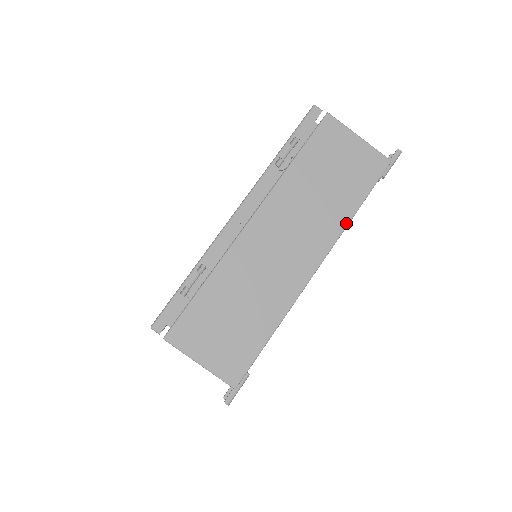
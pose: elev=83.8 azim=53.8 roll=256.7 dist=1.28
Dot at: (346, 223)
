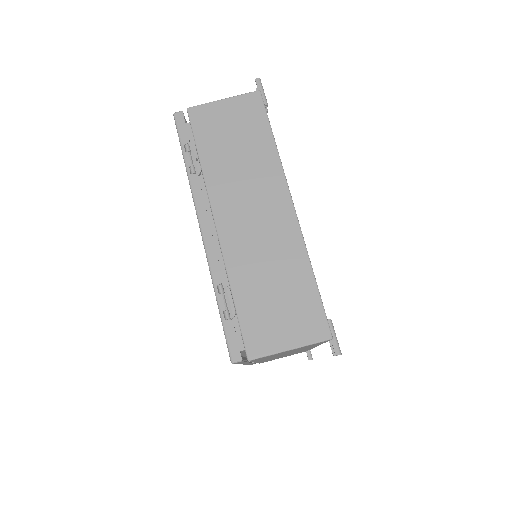
Dot at: (277, 157)
